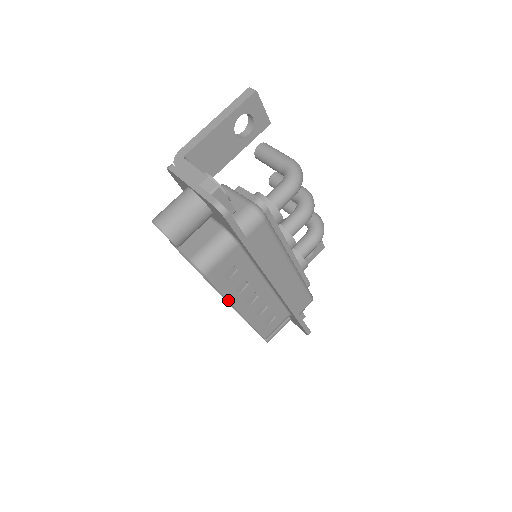
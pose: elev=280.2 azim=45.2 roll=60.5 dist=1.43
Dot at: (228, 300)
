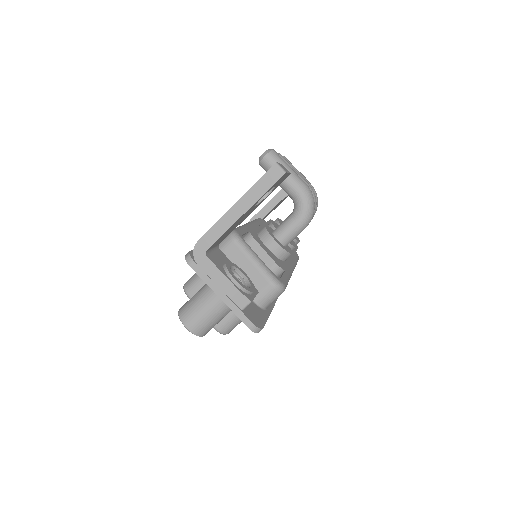
Dot at: occluded
